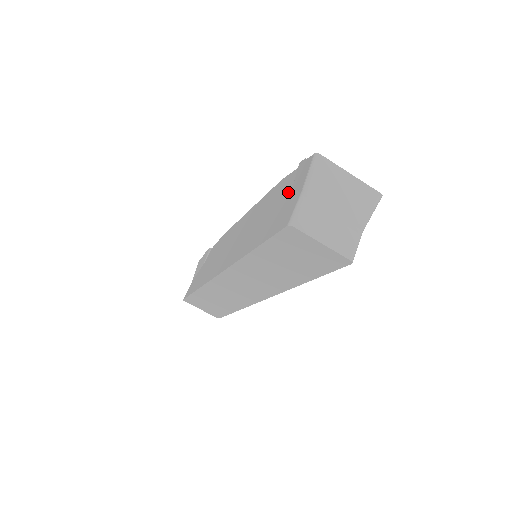
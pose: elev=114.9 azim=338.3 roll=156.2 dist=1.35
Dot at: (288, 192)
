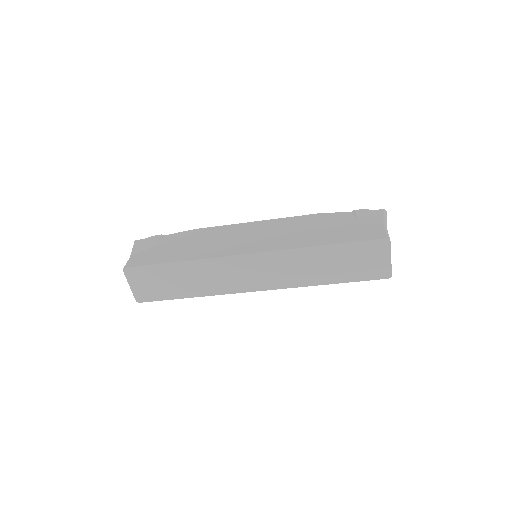
Dot at: (354, 222)
